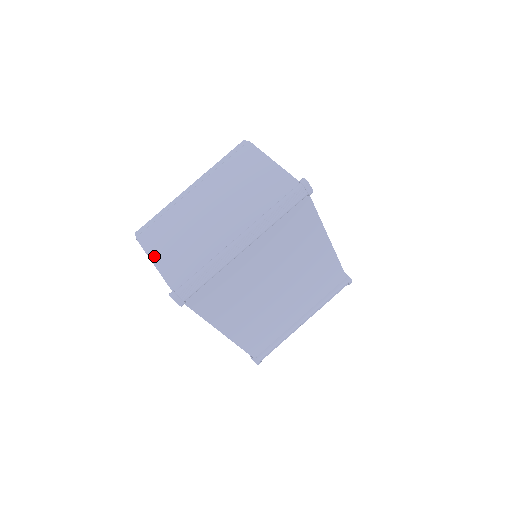
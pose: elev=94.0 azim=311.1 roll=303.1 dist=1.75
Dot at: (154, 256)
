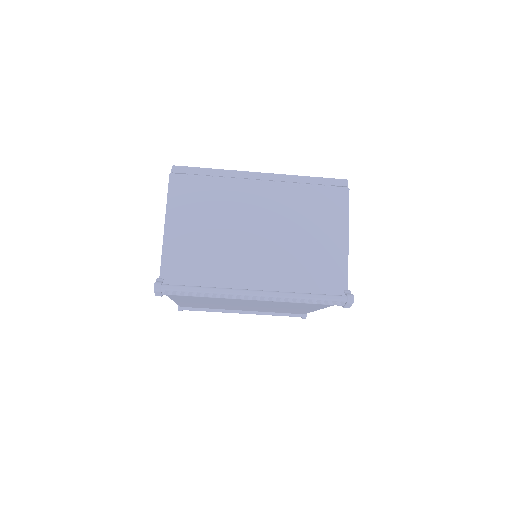
Dot at: (171, 216)
